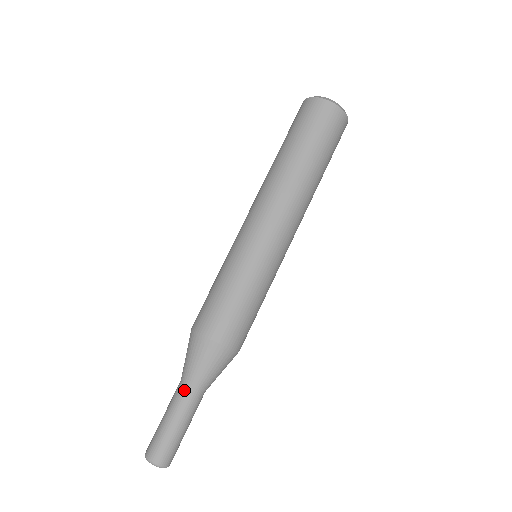
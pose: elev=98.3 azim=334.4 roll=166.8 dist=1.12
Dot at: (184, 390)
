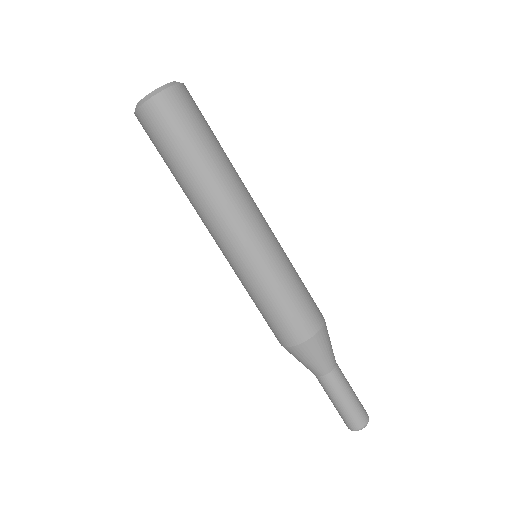
Dot at: (325, 380)
